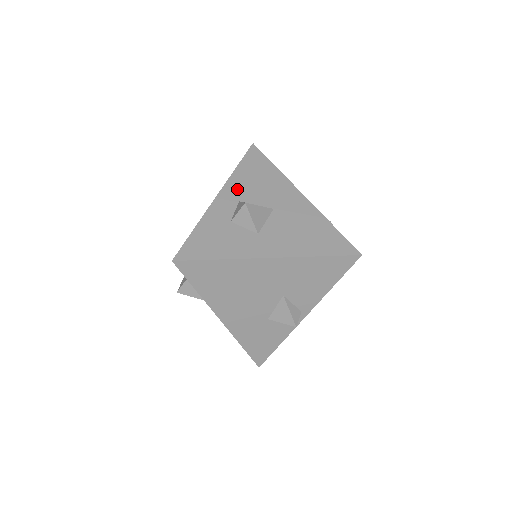
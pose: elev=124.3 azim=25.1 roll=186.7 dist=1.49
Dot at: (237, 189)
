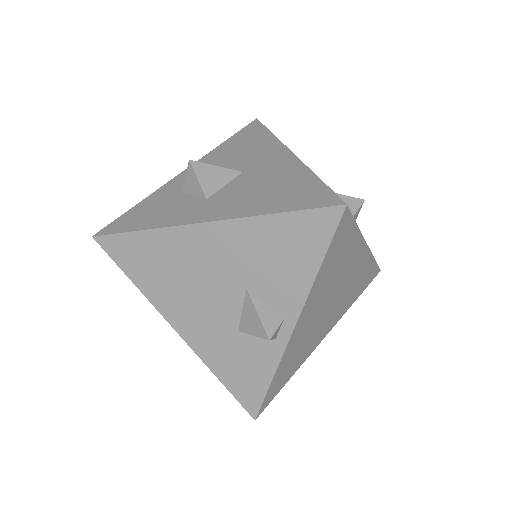
Dot at: (211, 161)
